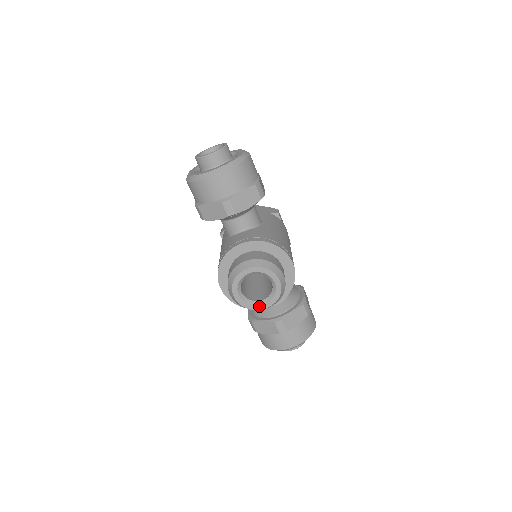
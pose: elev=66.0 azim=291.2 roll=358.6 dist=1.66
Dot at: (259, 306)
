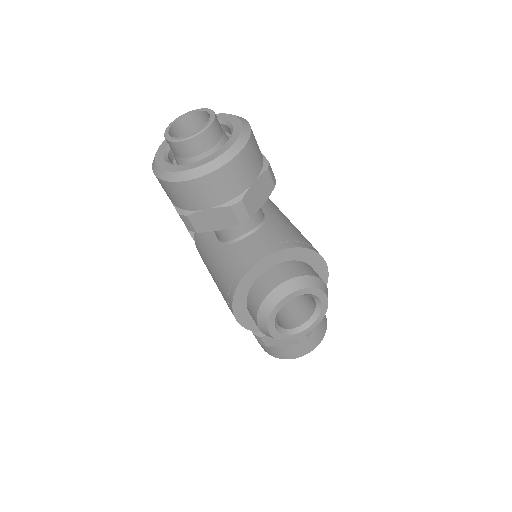
Dot at: (300, 333)
